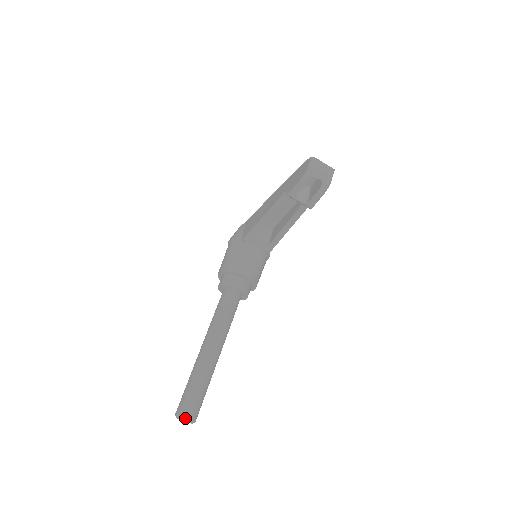
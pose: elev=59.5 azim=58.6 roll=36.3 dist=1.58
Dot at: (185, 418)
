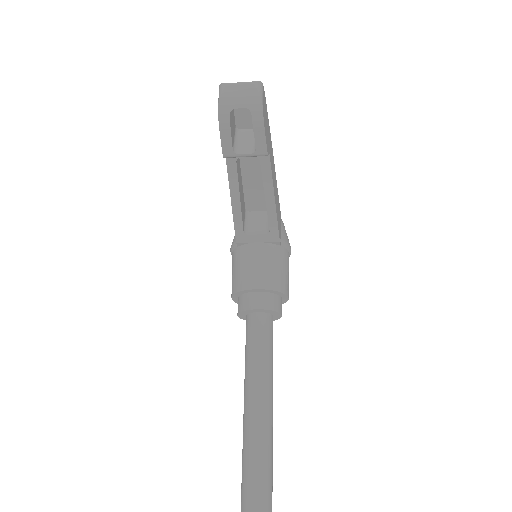
Dot at: out of frame
